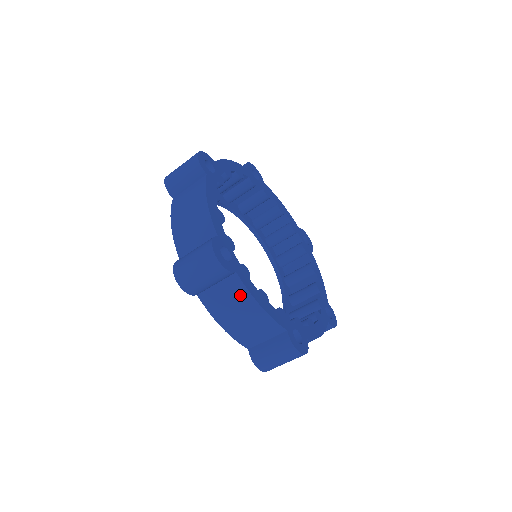
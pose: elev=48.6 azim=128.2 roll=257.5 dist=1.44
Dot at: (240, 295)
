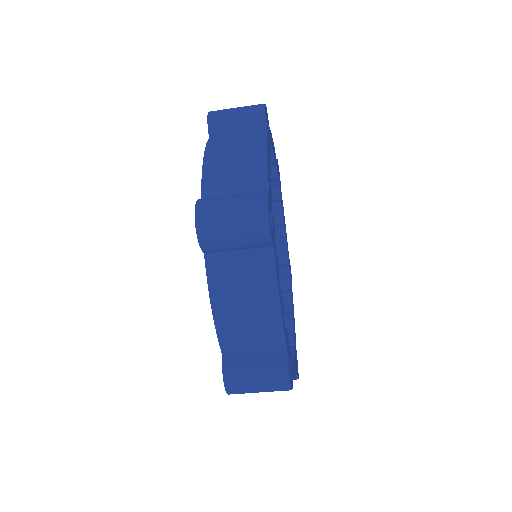
Dot at: occluded
